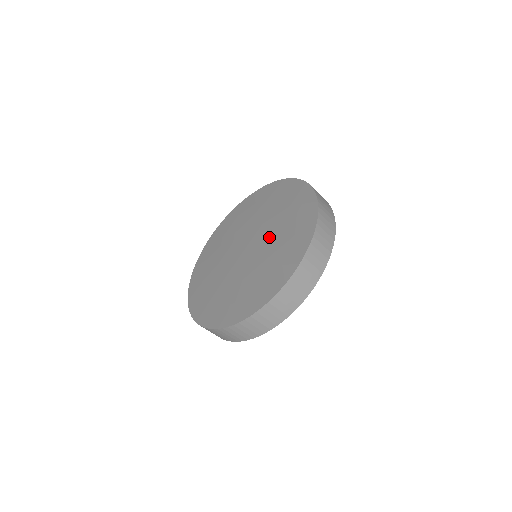
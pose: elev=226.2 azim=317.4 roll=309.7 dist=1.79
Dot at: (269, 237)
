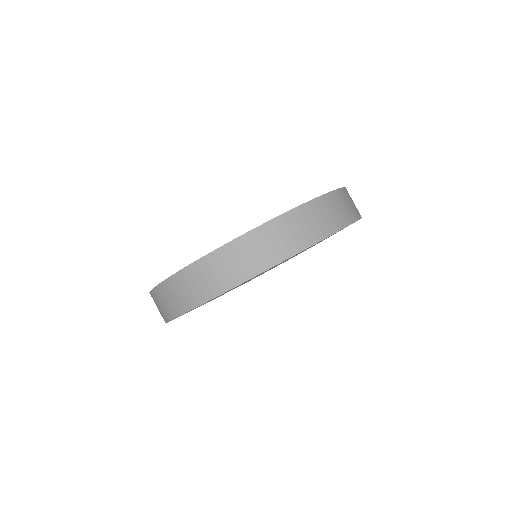
Dot at: occluded
